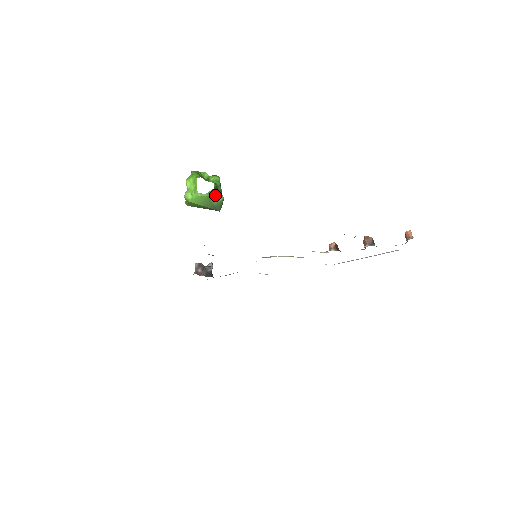
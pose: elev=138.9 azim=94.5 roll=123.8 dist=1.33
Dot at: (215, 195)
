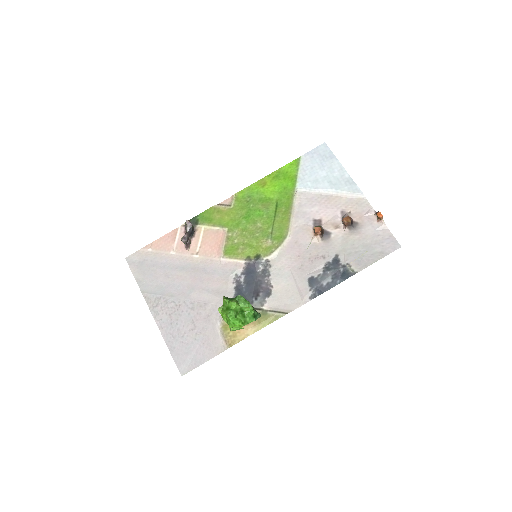
Dot at: occluded
